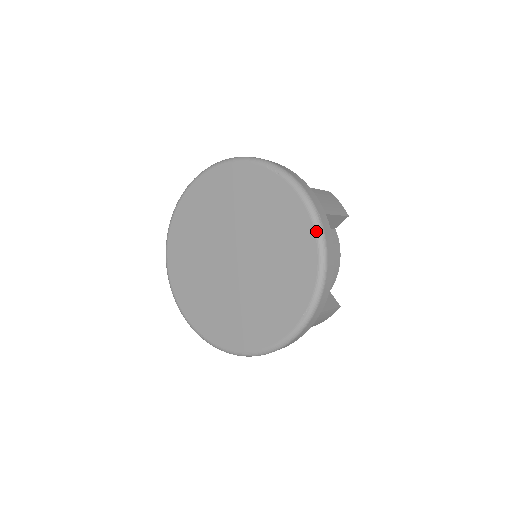
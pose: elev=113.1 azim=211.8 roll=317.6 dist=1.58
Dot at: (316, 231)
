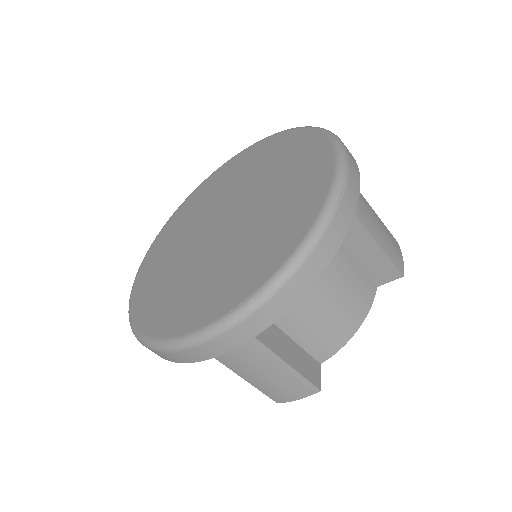
Dot at: (326, 202)
